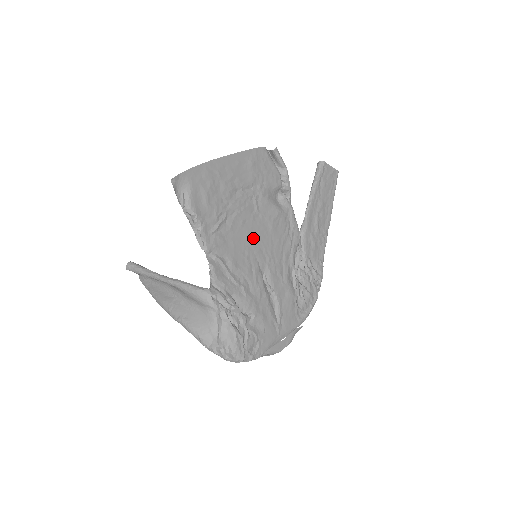
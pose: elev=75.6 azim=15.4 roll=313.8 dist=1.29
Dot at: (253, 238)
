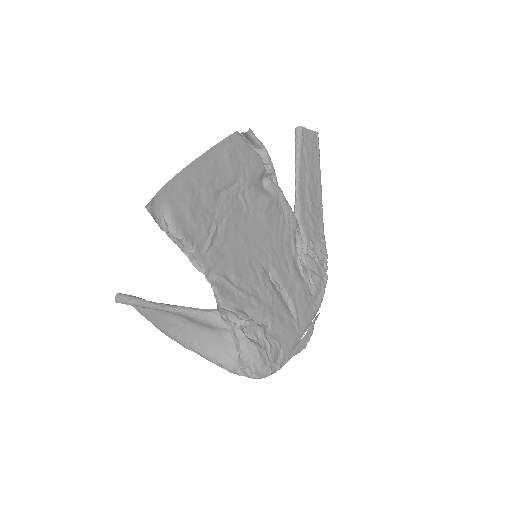
Dot at: (250, 240)
